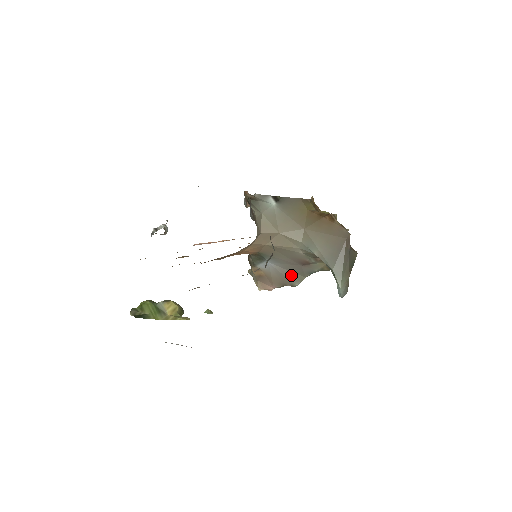
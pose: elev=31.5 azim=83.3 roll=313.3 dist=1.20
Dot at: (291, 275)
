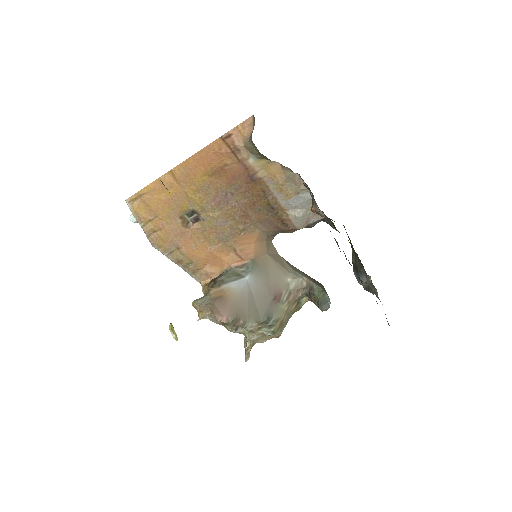
Dot at: (253, 308)
